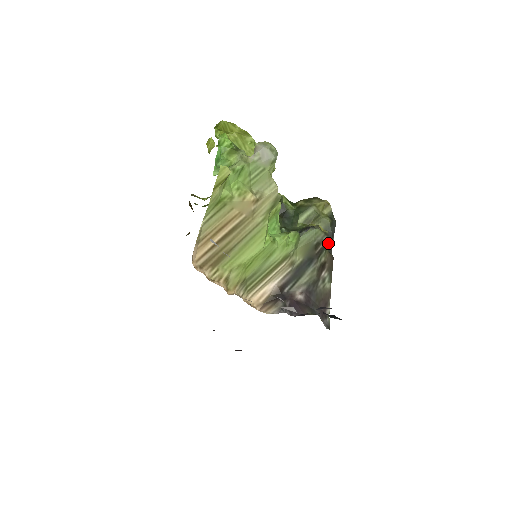
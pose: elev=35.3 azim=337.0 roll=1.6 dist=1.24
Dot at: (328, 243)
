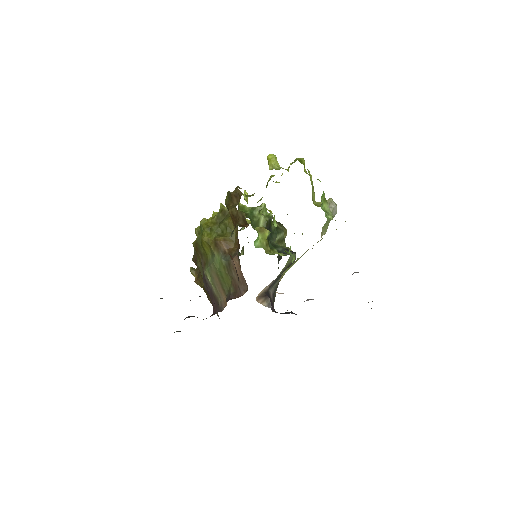
Dot at: (279, 260)
